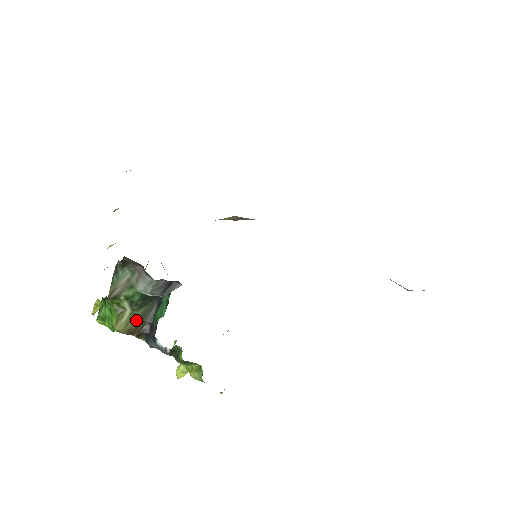
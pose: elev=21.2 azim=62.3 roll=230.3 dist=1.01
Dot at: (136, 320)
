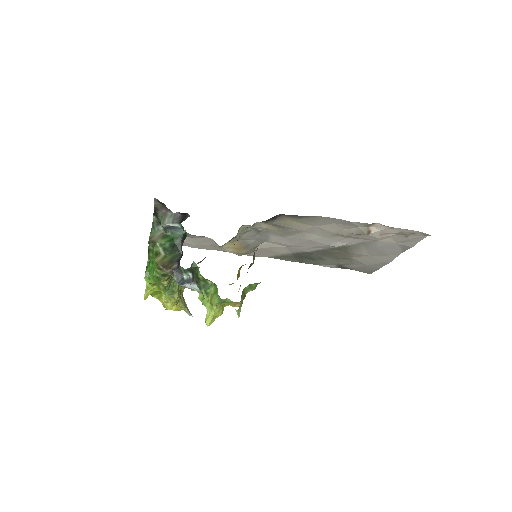
Dot at: (168, 260)
